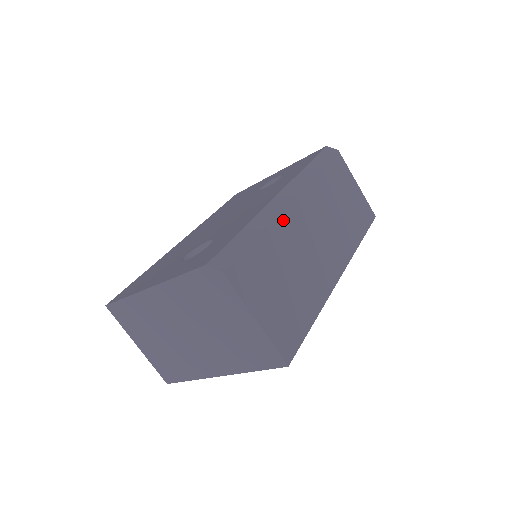
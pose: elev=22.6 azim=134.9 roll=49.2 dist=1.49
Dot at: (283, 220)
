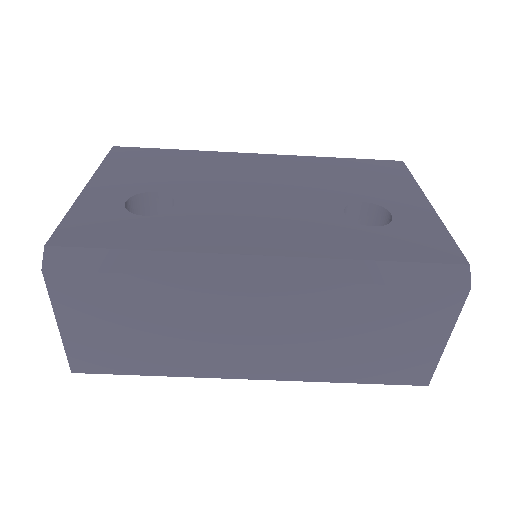
Dot at: (205, 286)
